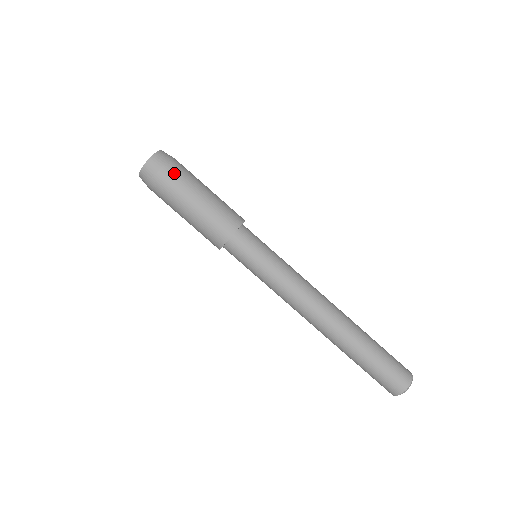
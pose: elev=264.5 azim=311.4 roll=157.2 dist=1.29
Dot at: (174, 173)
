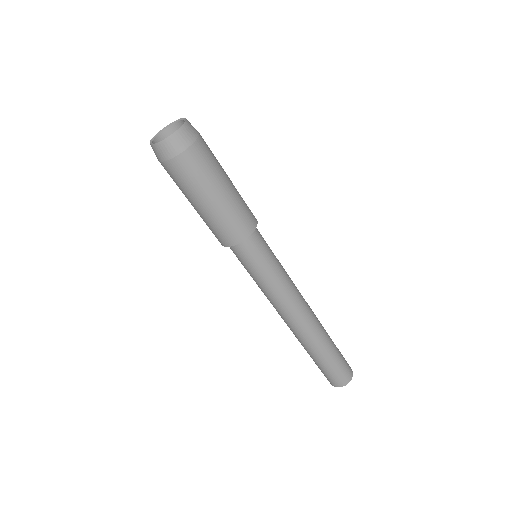
Dot at: (178, 173)
